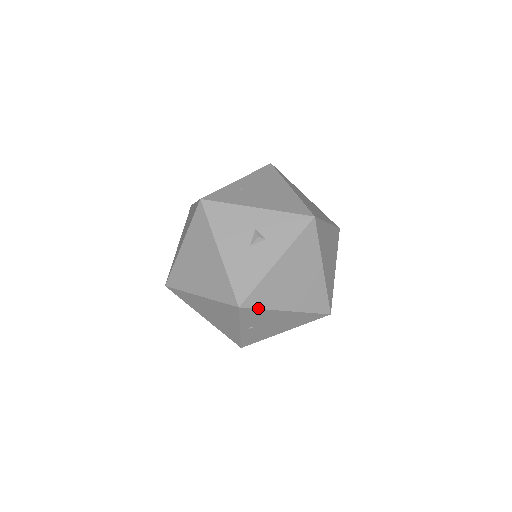
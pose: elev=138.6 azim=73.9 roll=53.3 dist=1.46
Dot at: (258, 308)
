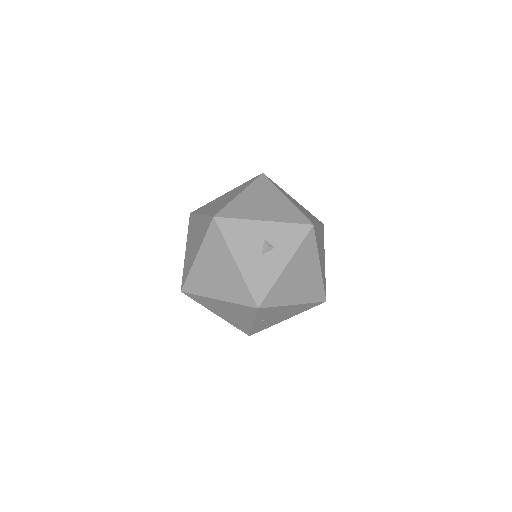
Dot at: (272, 306)
